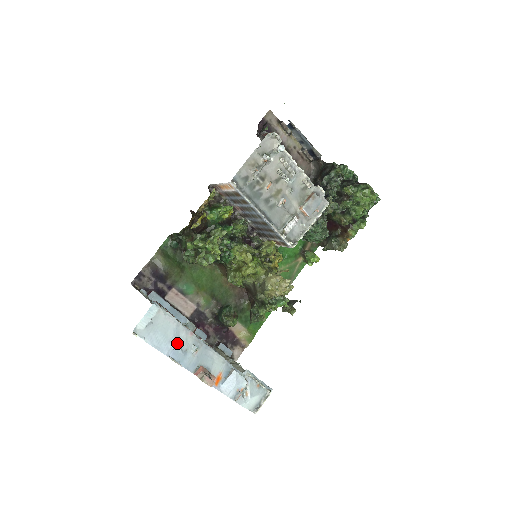
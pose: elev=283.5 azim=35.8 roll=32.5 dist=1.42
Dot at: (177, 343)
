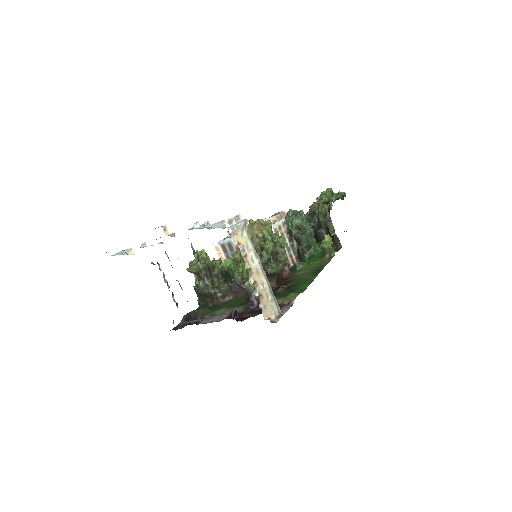
Dot at: occluded
